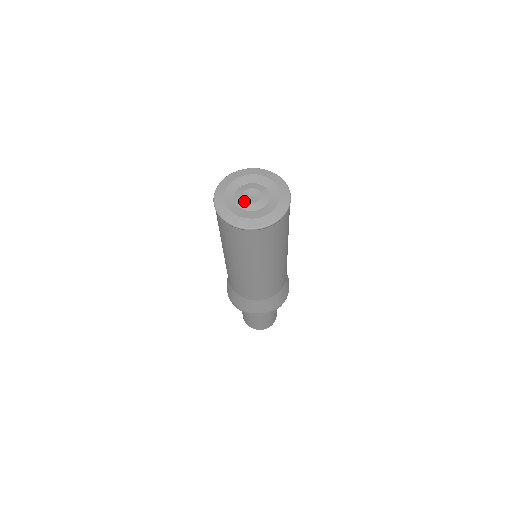
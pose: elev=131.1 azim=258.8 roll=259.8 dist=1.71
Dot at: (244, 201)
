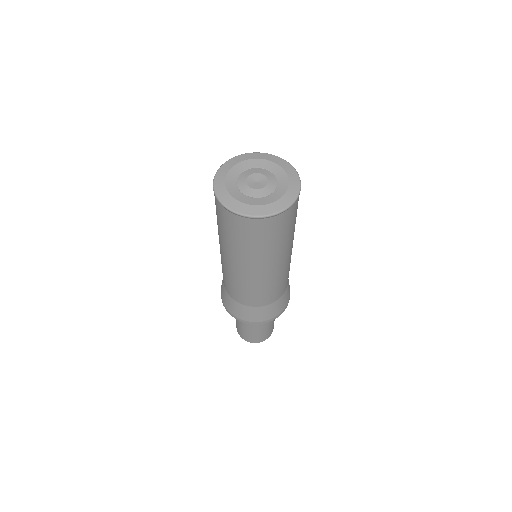
Dot at: (247, 186)
